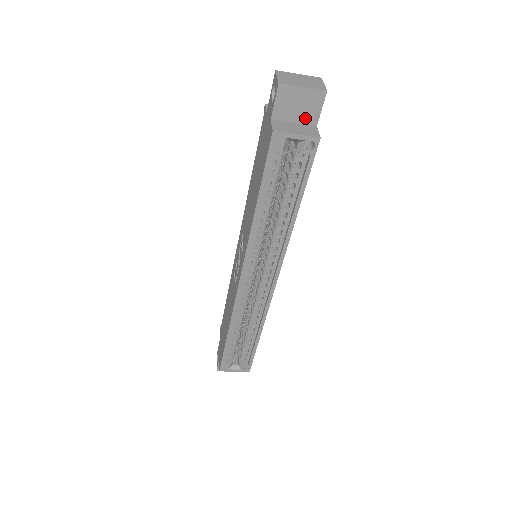
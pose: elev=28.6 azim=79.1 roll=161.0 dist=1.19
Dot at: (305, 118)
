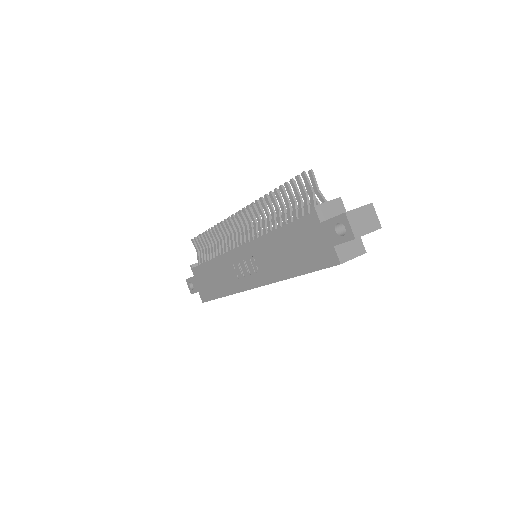
Dot at: occluded
